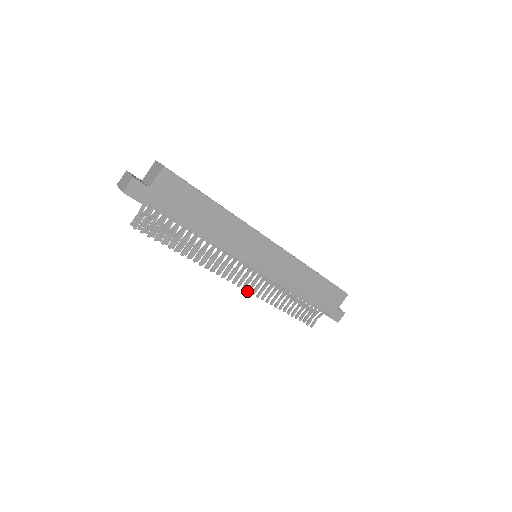
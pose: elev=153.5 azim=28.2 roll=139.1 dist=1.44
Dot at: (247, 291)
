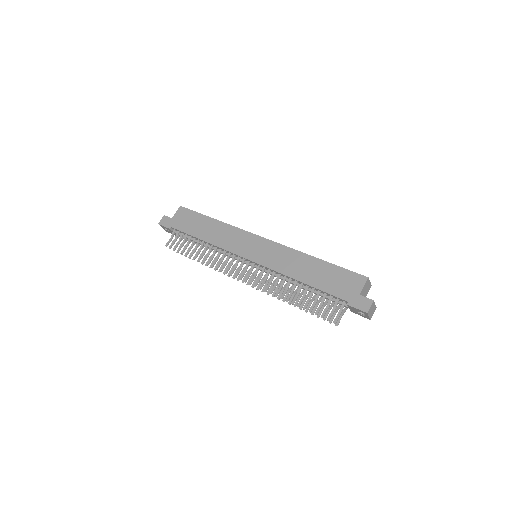
Dot at: (249, 284)
